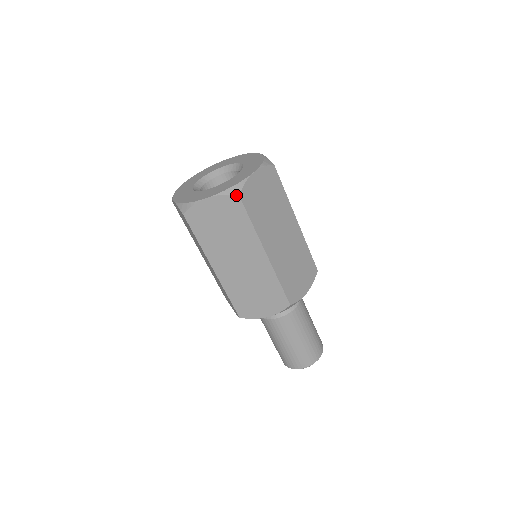
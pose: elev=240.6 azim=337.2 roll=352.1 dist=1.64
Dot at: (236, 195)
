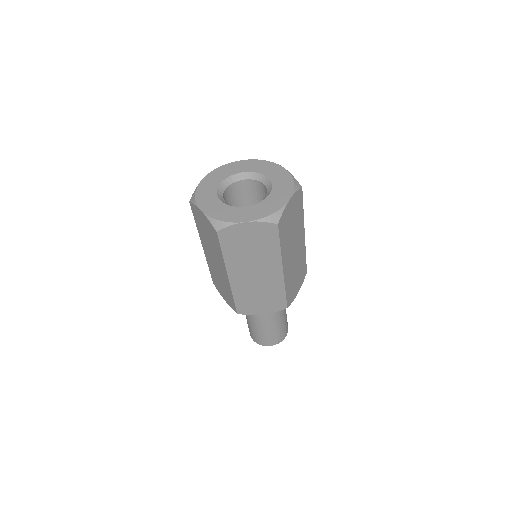
Dot at: (215, 229)
